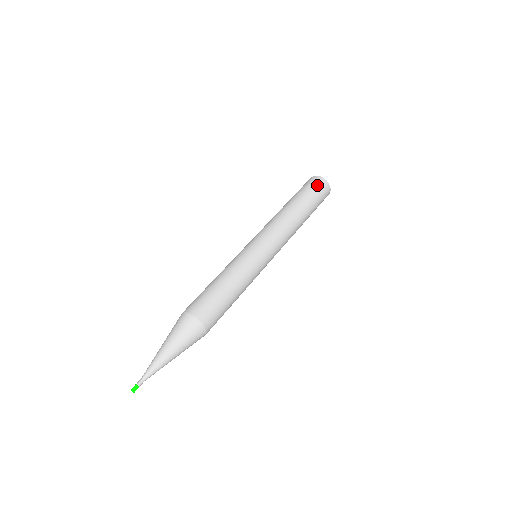
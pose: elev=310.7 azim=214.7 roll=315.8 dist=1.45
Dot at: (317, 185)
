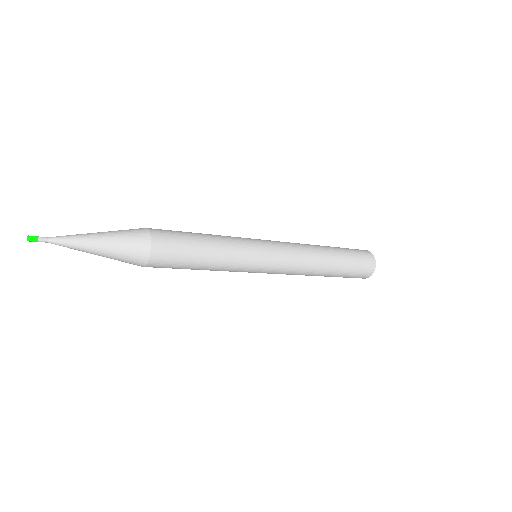
Dot at: occluded
